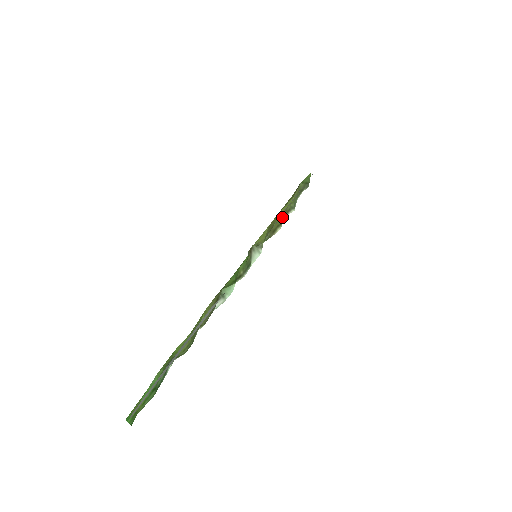
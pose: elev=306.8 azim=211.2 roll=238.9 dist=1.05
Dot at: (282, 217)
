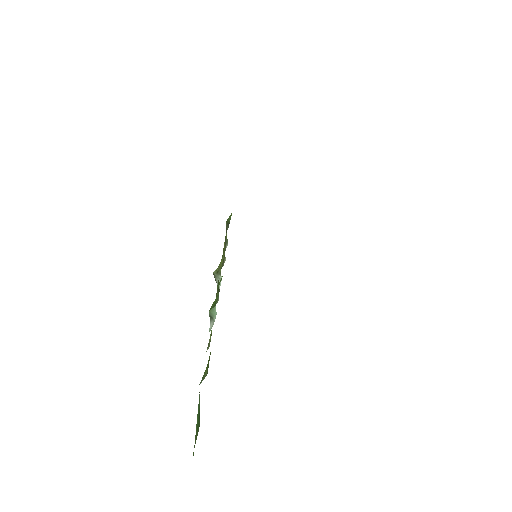
Dot at: occluded
